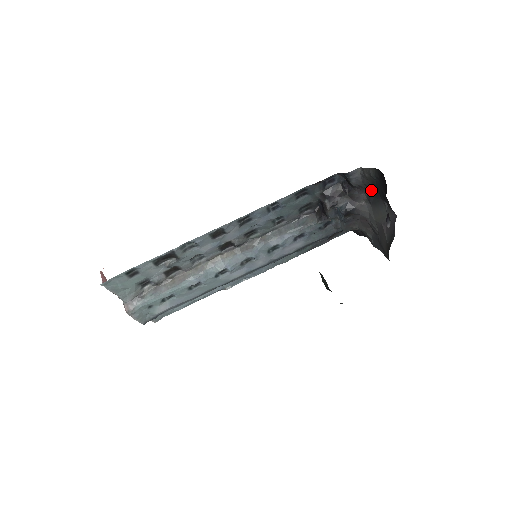
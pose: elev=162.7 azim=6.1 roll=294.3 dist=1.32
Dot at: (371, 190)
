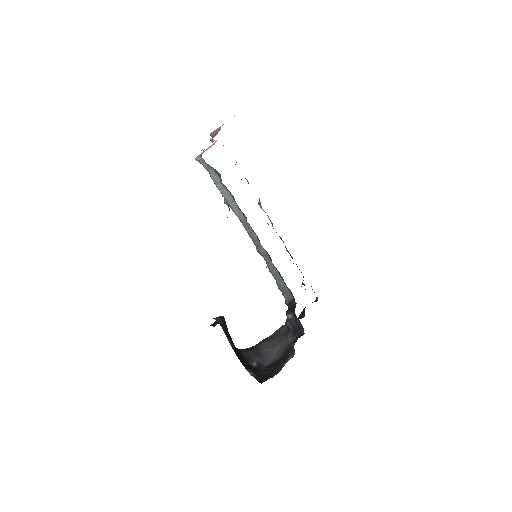
Dot at: (288, 353)
